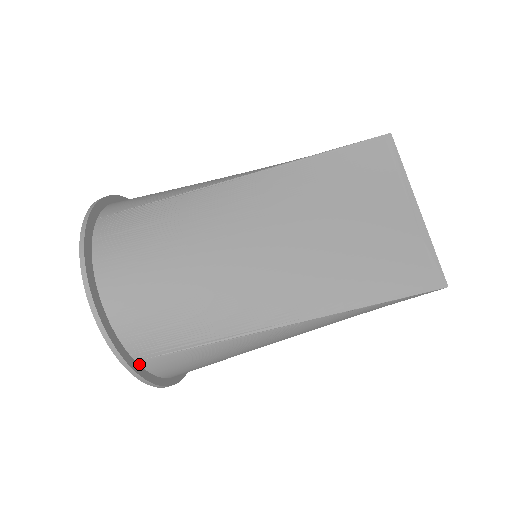
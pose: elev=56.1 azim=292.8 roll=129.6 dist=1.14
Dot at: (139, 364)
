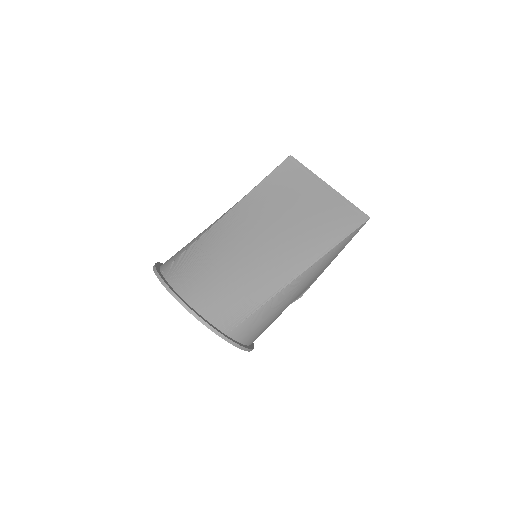
Dot at: (229, 336)
